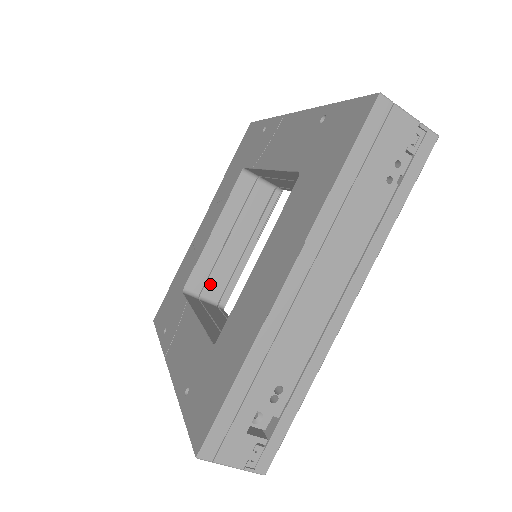
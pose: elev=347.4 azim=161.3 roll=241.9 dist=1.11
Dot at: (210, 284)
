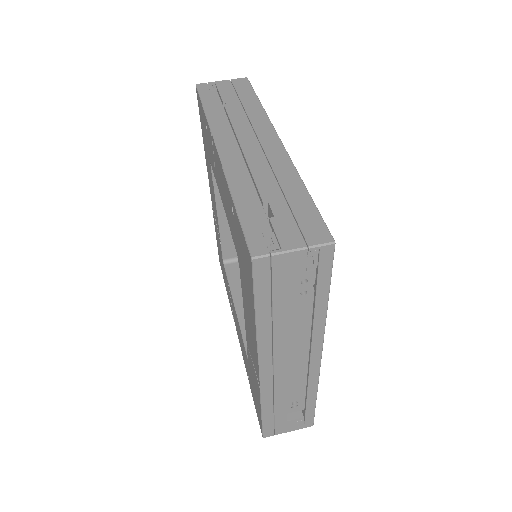
Dot at: occluded
